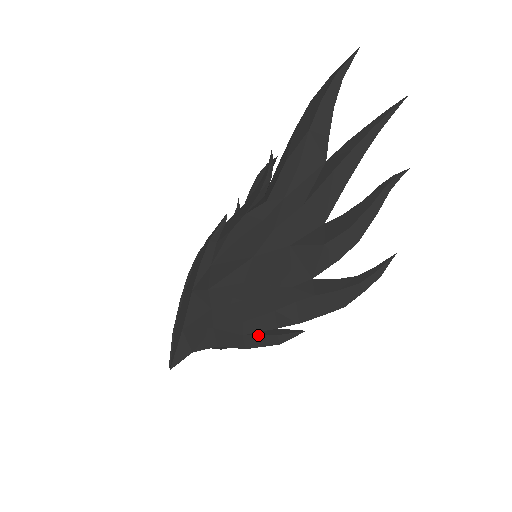
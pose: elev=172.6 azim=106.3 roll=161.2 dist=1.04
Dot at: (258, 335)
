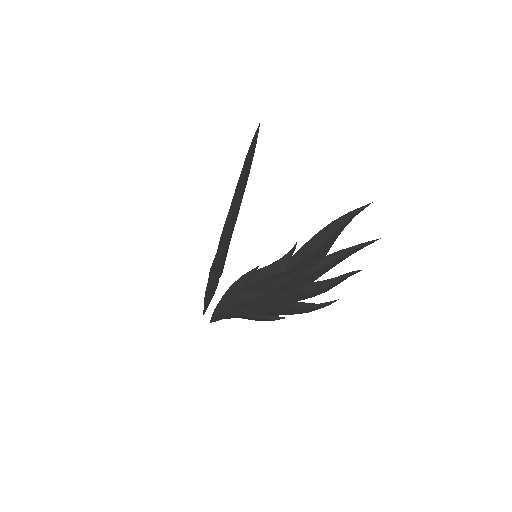
Dot at: (264, 319)
